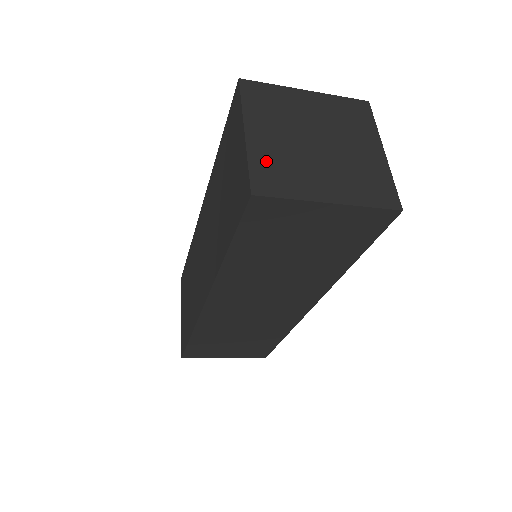
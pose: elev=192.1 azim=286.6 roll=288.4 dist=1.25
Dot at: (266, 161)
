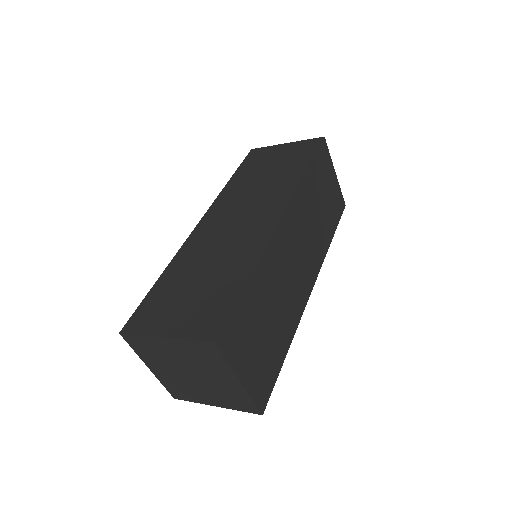
Dot at: occluded
